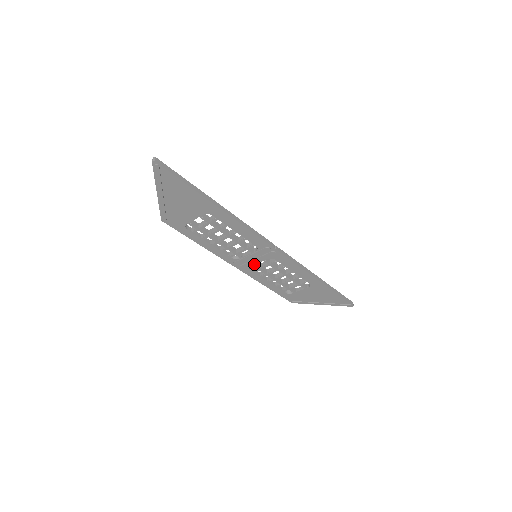
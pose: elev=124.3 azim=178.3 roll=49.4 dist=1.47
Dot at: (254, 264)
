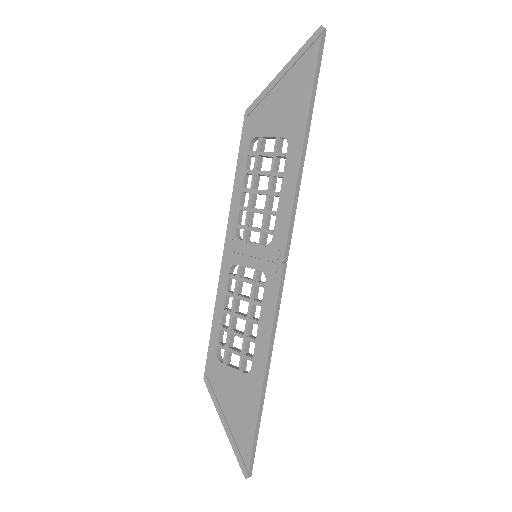
Dot at: (243, 264)
